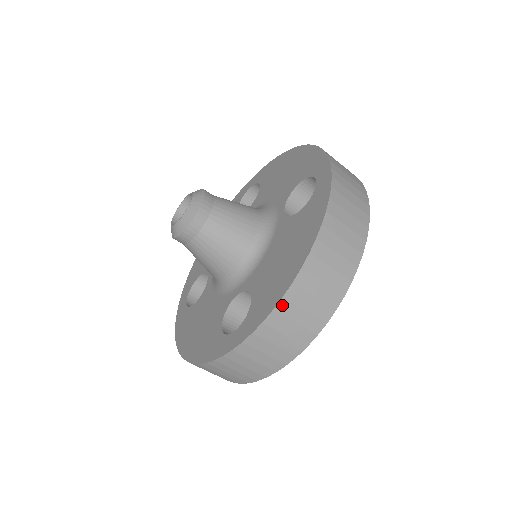
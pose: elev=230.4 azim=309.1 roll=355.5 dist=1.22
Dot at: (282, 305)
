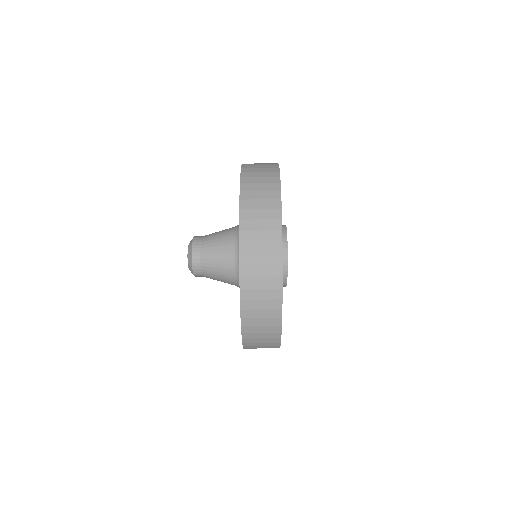
Dot at: (247, 348)
